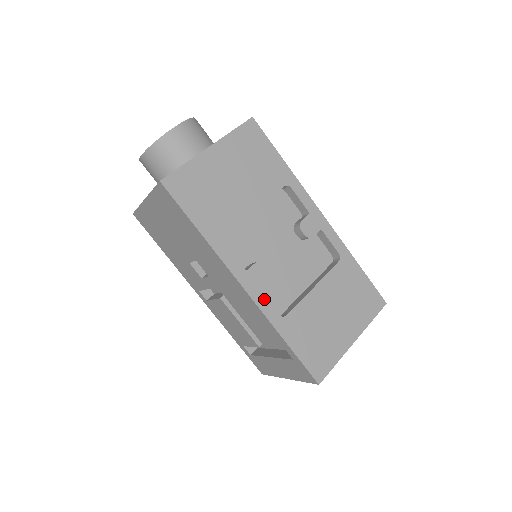
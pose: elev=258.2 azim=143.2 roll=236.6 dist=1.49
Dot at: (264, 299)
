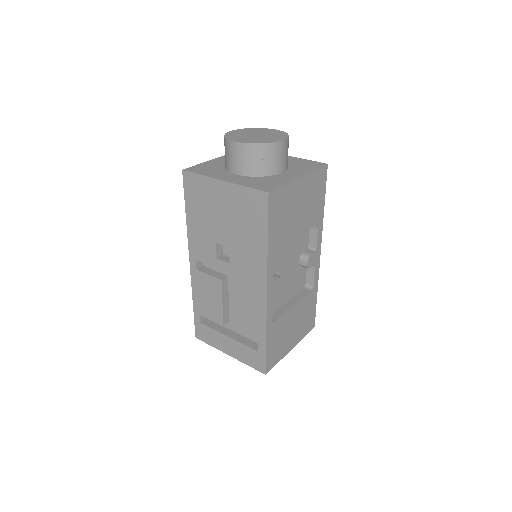
Dot at: (271, 306)
